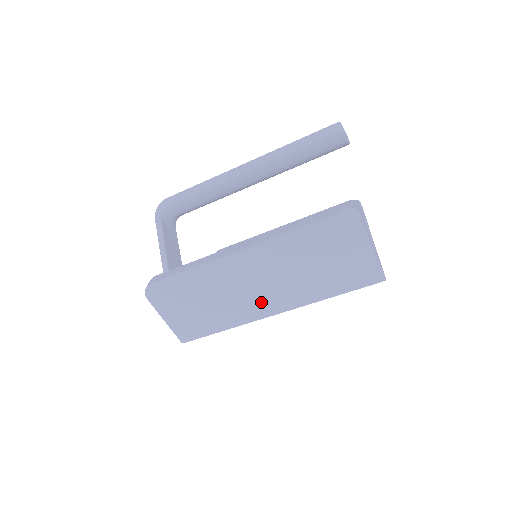
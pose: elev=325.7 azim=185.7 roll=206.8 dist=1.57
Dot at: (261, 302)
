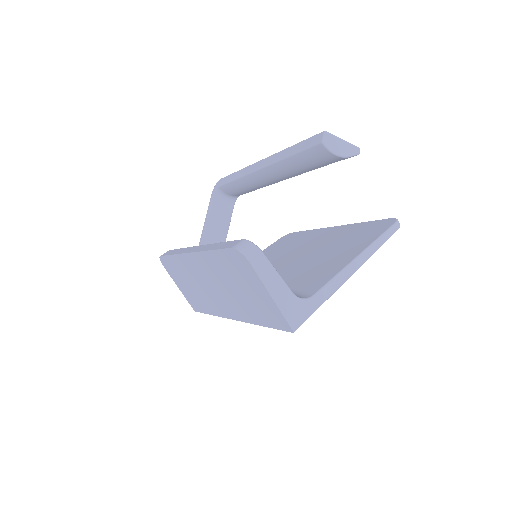
Dot at: (220, 303)
